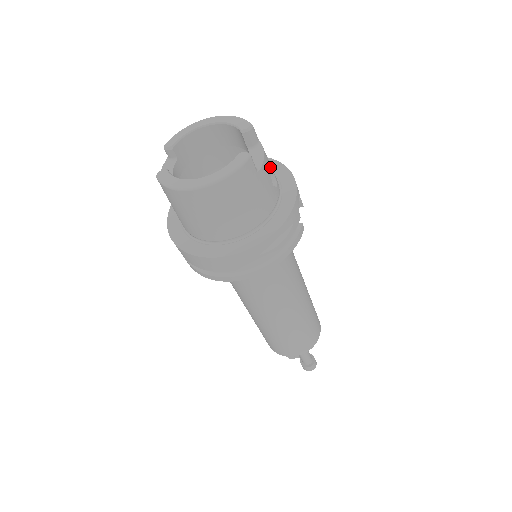
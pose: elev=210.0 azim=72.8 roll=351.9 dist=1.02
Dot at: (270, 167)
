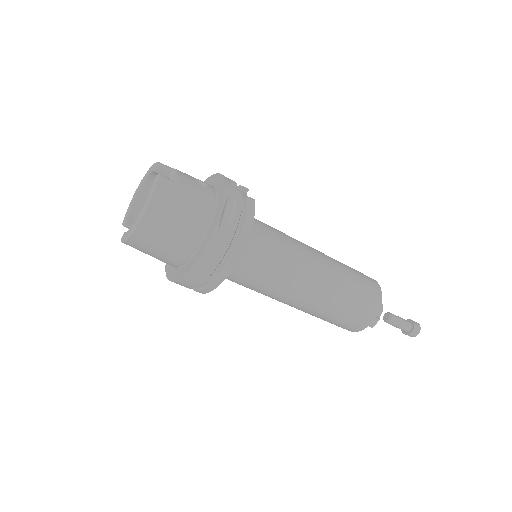
Dot at: (191, 177)
